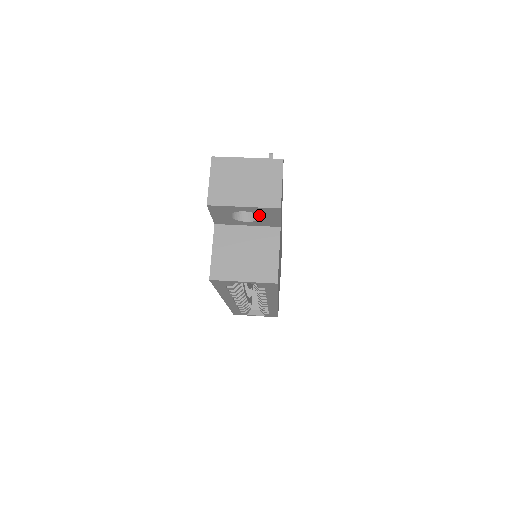
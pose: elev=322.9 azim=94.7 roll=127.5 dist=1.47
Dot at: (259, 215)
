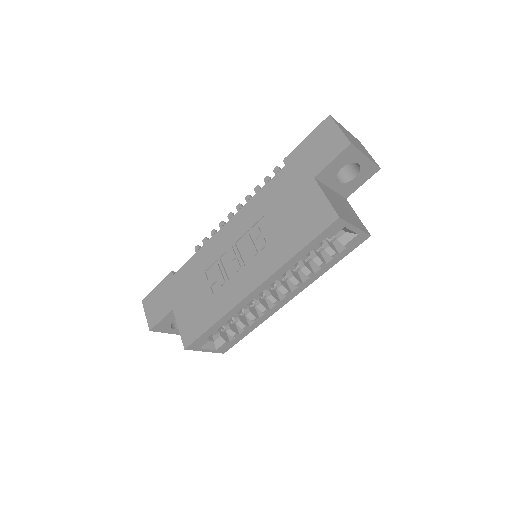
Dot at: (358, 174)
